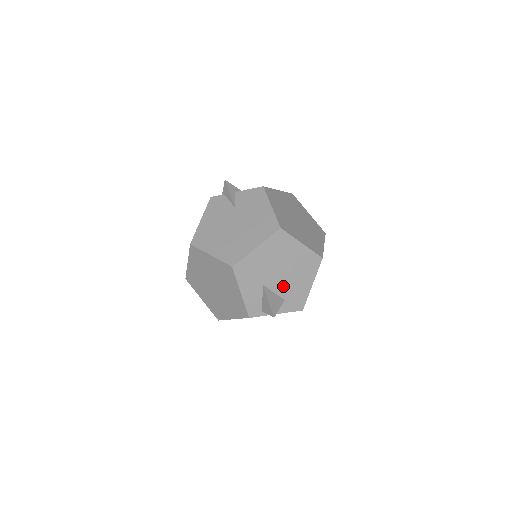
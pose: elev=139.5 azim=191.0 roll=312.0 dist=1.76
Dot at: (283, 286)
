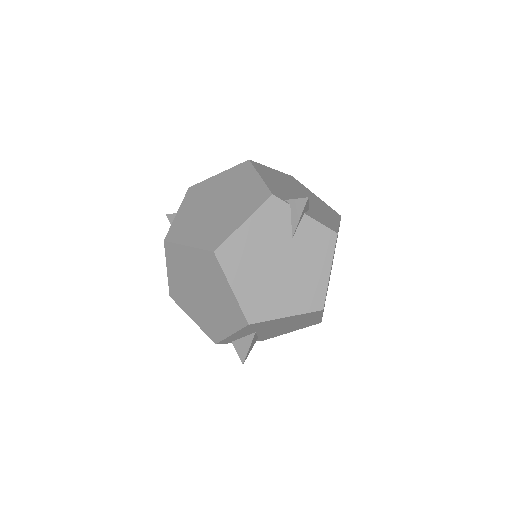
Dot at: (269, 332)
